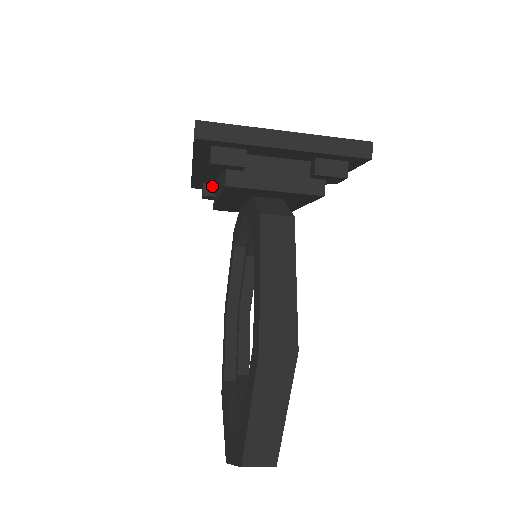
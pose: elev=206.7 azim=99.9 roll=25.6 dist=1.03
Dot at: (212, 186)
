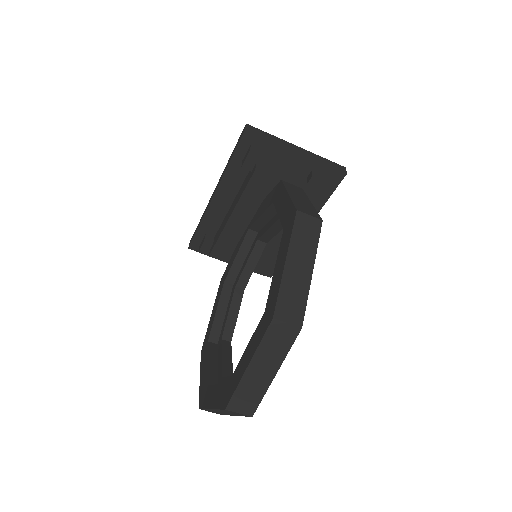
Dot at: (212, 237)
